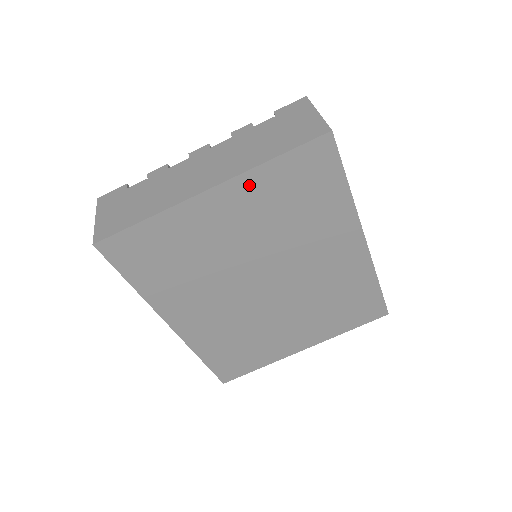
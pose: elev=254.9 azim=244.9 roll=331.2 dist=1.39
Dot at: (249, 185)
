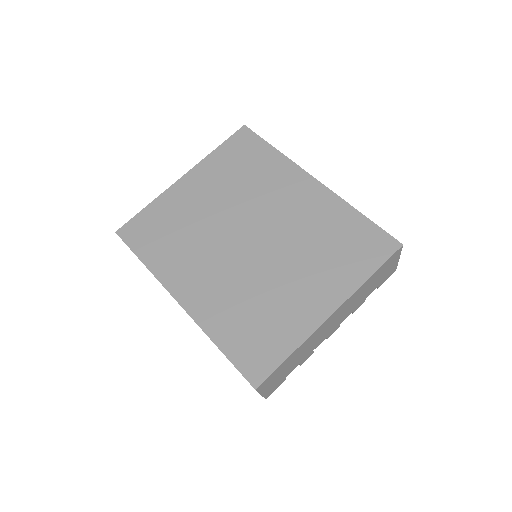
Dot at: (207, 167)
